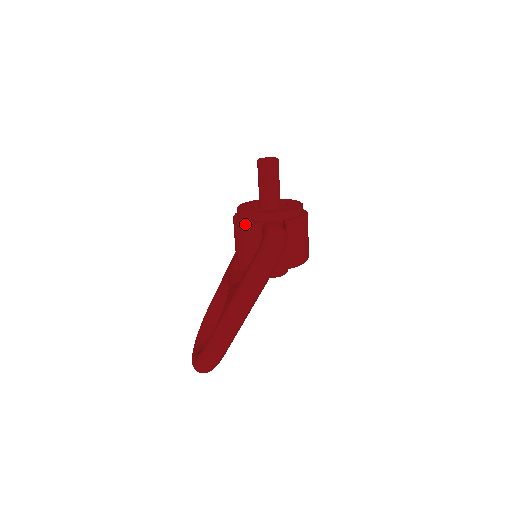
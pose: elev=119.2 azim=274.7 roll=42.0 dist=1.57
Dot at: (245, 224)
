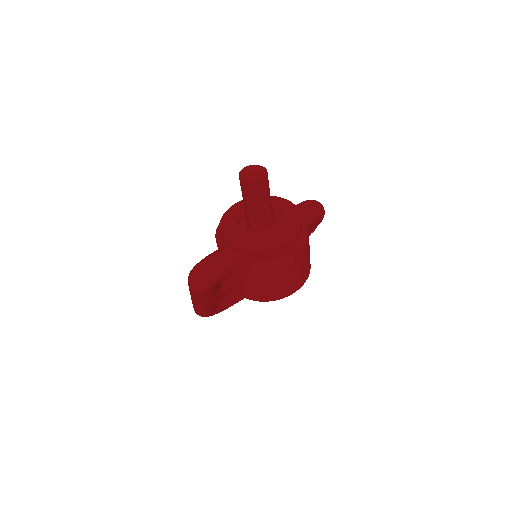
Dot at: (217, 230)
